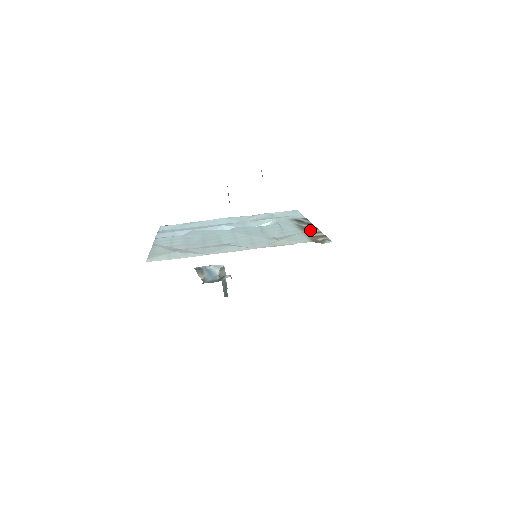
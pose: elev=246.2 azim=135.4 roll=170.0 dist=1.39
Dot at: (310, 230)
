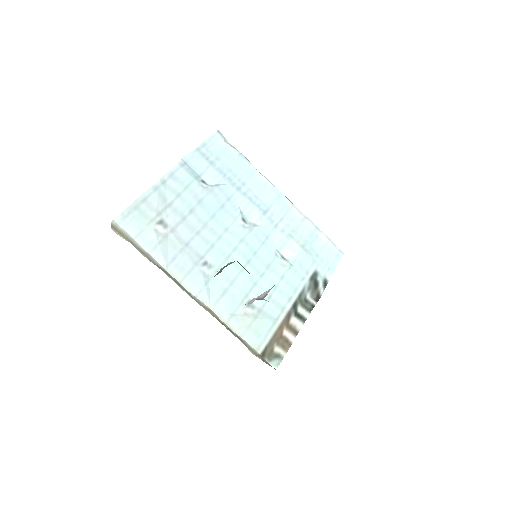
Dot at: (297, 316)
